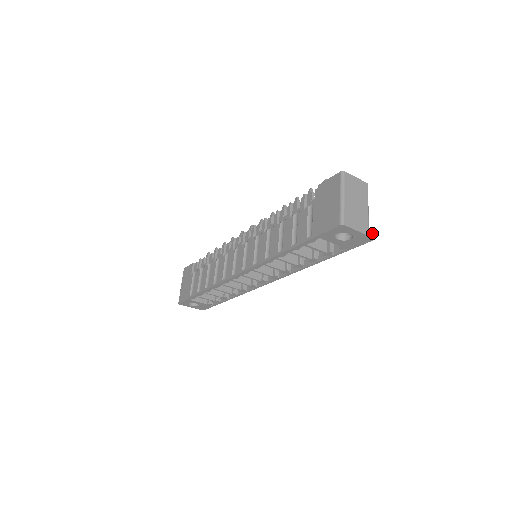
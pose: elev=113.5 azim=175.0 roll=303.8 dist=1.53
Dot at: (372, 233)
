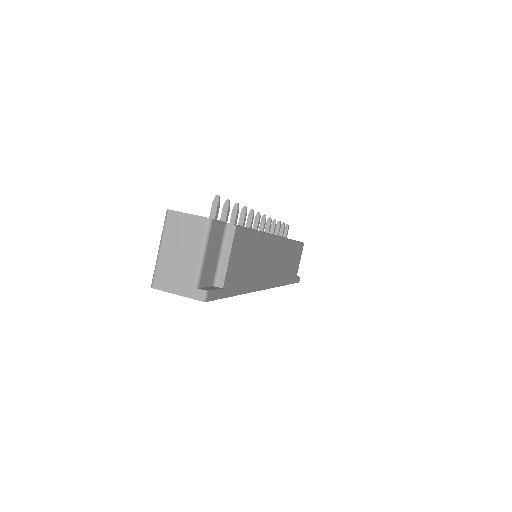
Dot at: (199, 294)
